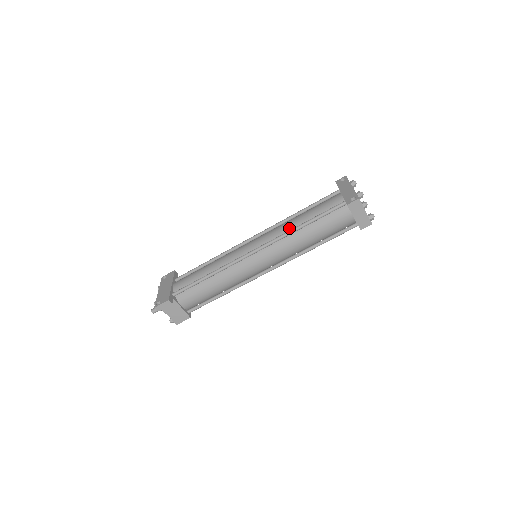
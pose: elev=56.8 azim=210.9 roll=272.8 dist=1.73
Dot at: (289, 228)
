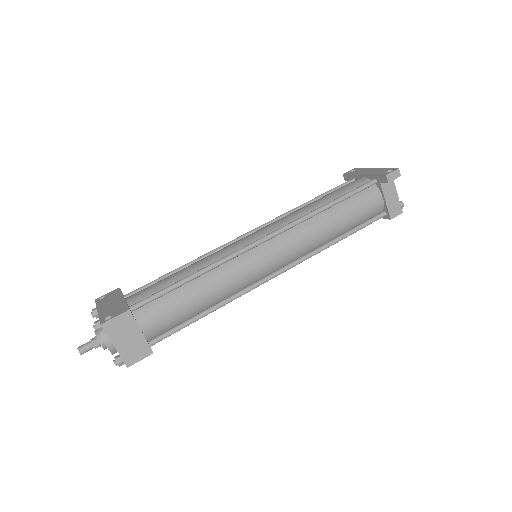
Dot at: (307, 212)
